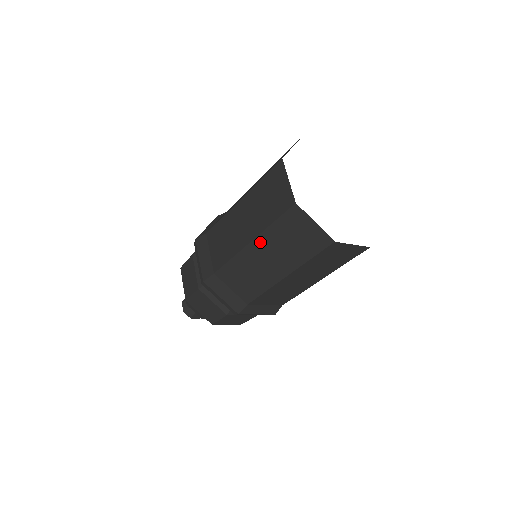
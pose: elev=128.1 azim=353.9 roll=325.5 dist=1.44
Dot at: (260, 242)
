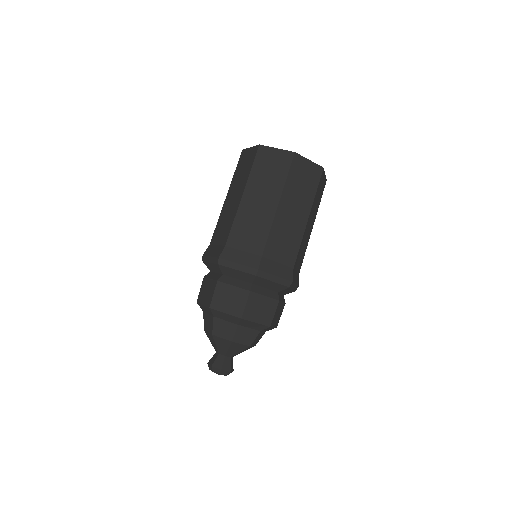
Dot at: (249, 189)
